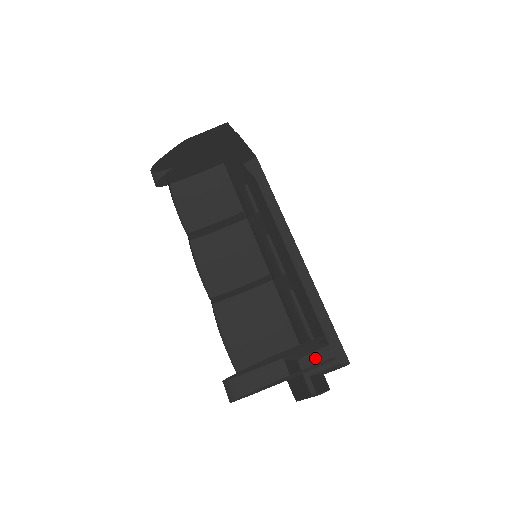
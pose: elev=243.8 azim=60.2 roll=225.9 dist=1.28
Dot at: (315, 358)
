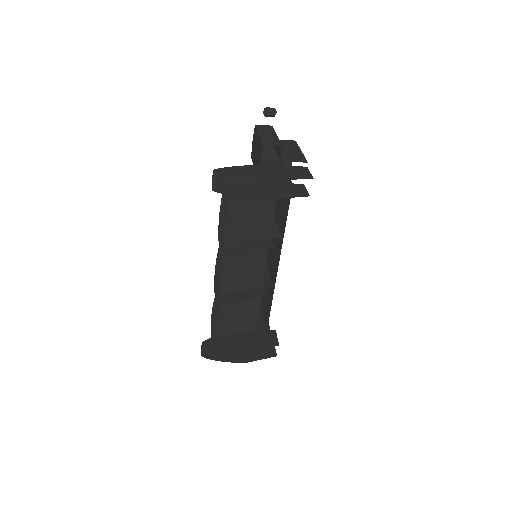
Dot at: occluded
